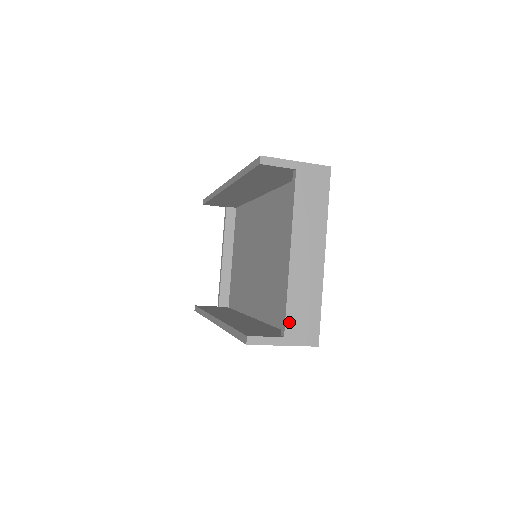
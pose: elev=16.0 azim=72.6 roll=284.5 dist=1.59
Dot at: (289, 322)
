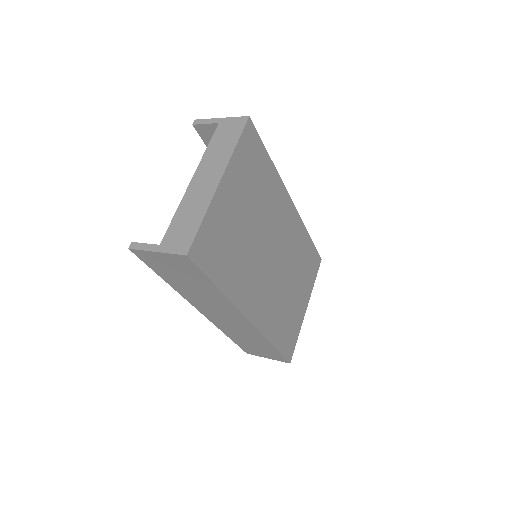
Dot at: (169, 233)
